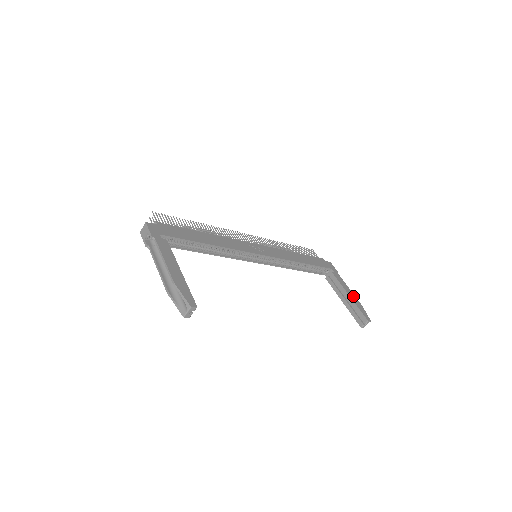
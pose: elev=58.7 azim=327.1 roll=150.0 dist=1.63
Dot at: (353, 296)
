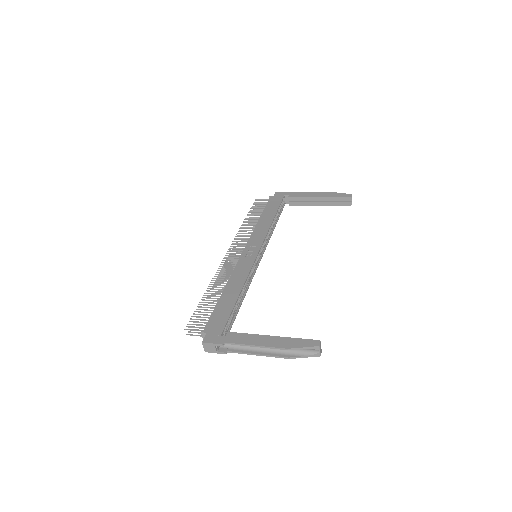
Dot at: (321, 194)
